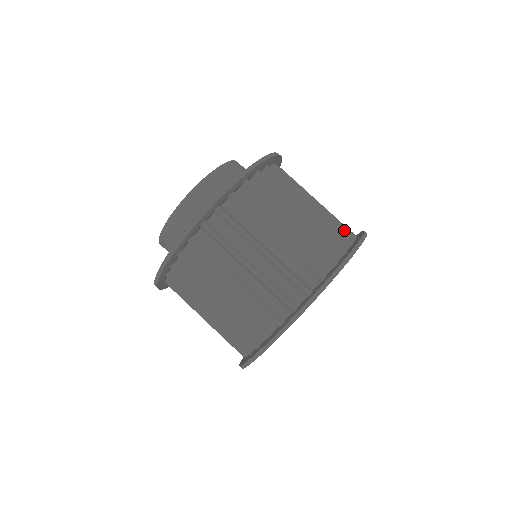
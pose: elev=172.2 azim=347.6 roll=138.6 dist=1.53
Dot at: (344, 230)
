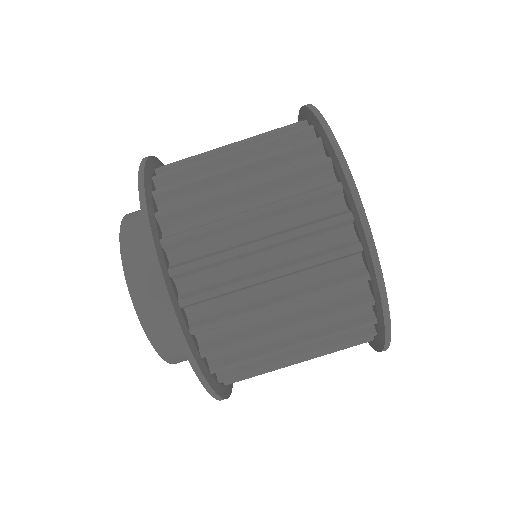
Dot at: (309, 171)
